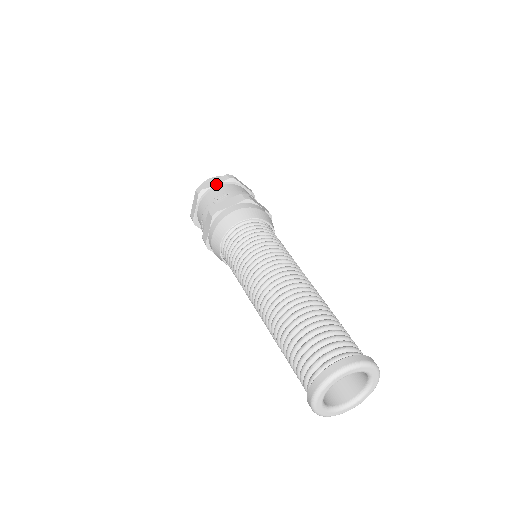
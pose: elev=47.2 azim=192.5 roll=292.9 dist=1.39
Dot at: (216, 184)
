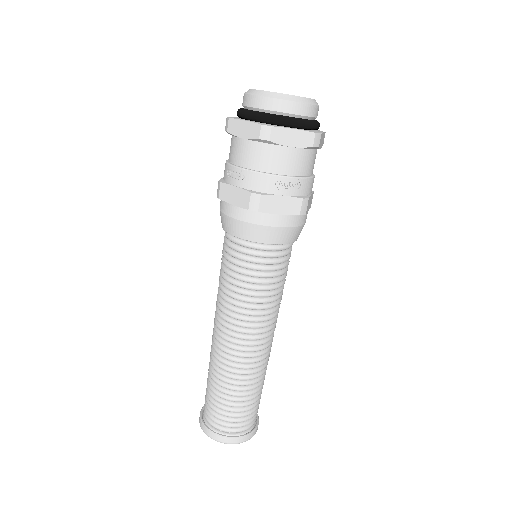
Dot at: (242, 137)
